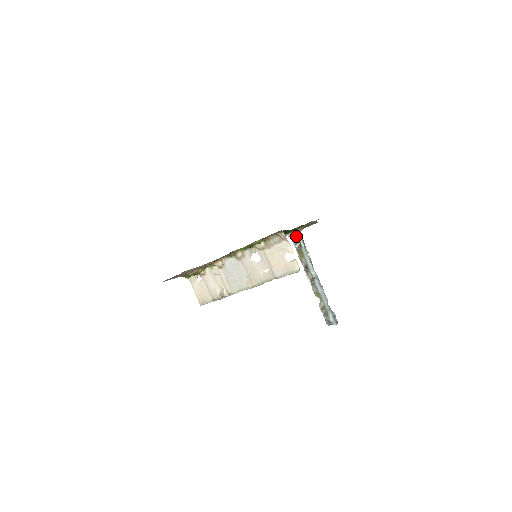
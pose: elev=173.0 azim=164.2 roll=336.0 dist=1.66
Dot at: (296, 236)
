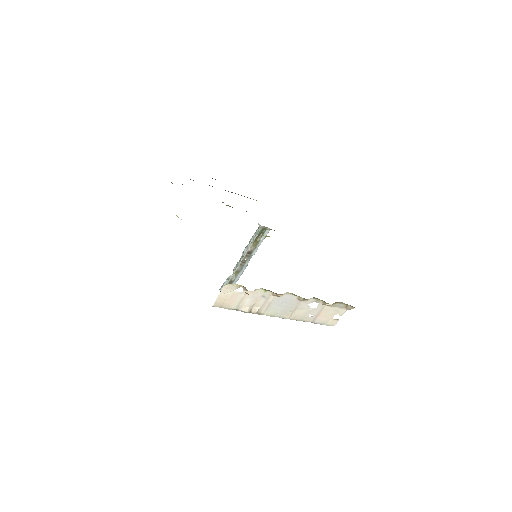
Dot at: (265, 229)
